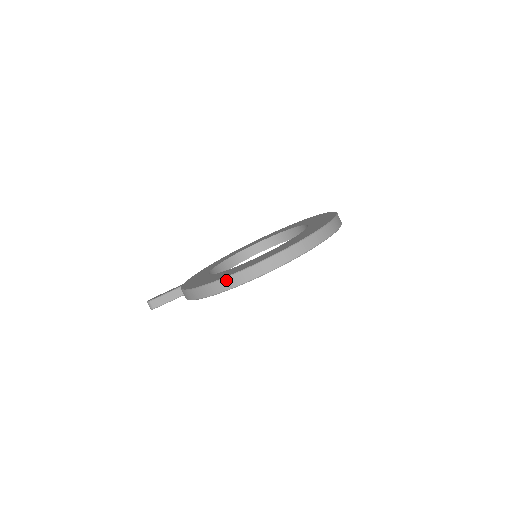
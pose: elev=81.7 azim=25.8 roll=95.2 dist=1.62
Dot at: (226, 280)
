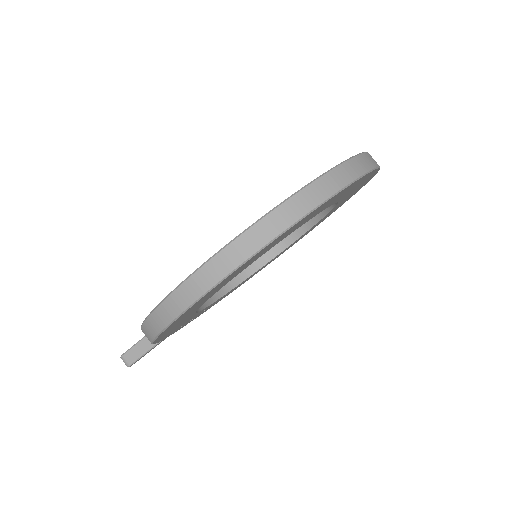
Dot at: (173, 297)
